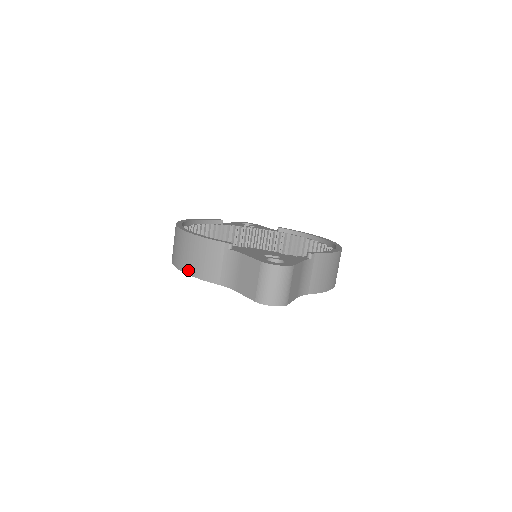
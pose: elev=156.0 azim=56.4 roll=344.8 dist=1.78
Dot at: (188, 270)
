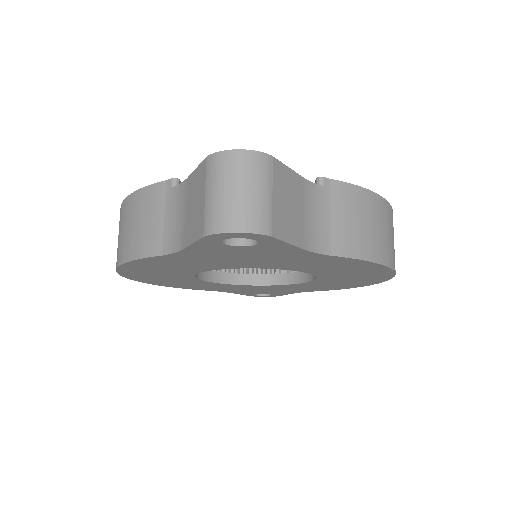
Dot at: (123, 256)
